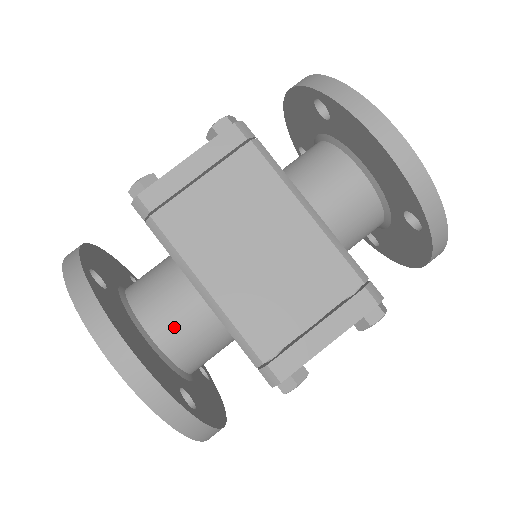
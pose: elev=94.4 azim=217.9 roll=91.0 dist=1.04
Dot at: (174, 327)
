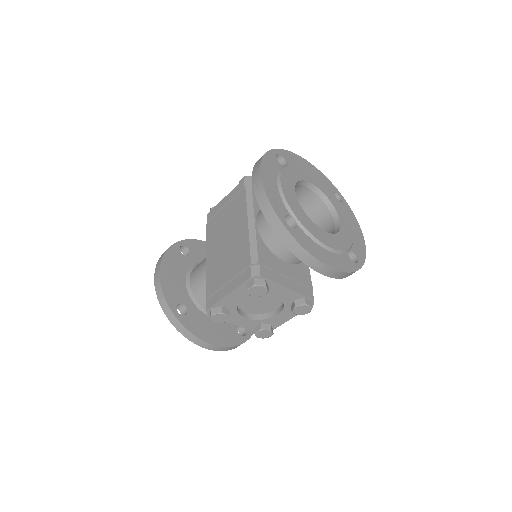
Dot at: (197, 278)
